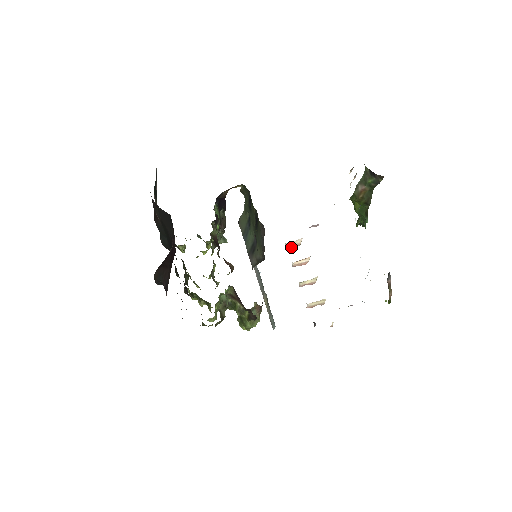
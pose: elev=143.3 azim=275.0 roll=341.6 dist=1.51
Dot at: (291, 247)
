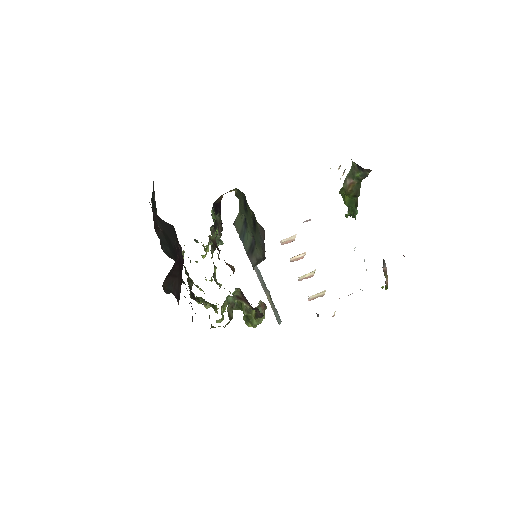
Dot at: (286, 243)
